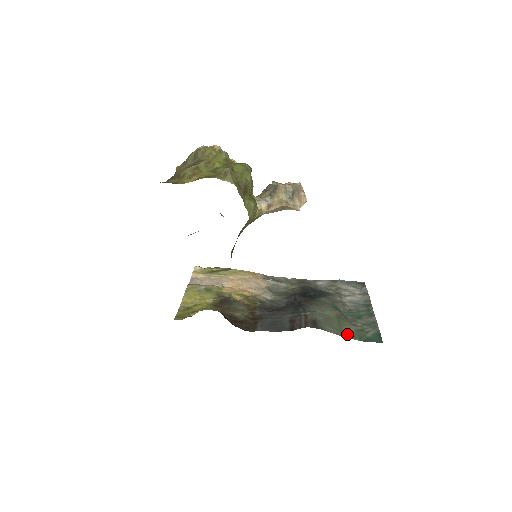
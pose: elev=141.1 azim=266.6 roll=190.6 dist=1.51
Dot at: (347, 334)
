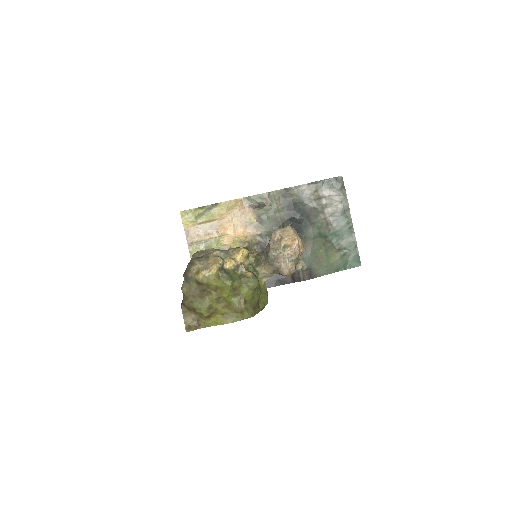
Dot at: (334, 268)
